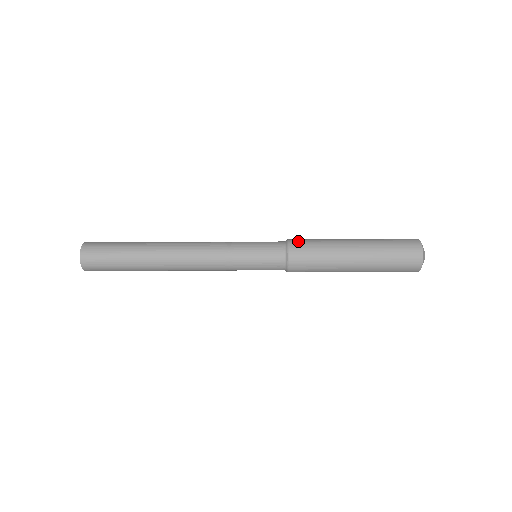
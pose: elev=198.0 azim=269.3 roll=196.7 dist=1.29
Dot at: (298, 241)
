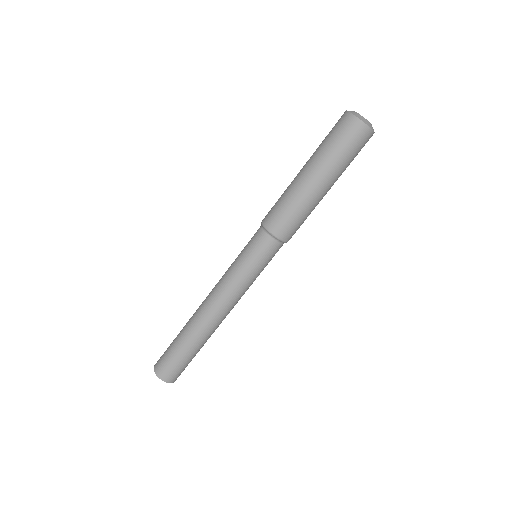
Dot at: (267, 215)
